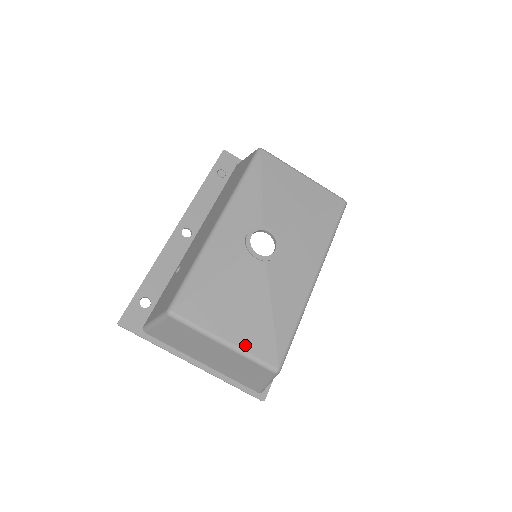
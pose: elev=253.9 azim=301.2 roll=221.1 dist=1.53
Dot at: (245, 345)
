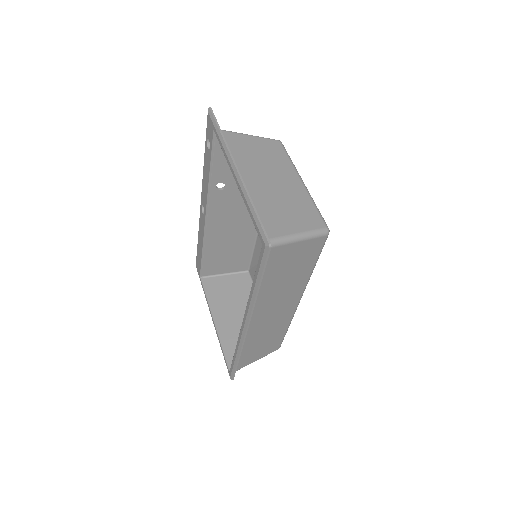
Dot at: occluded
